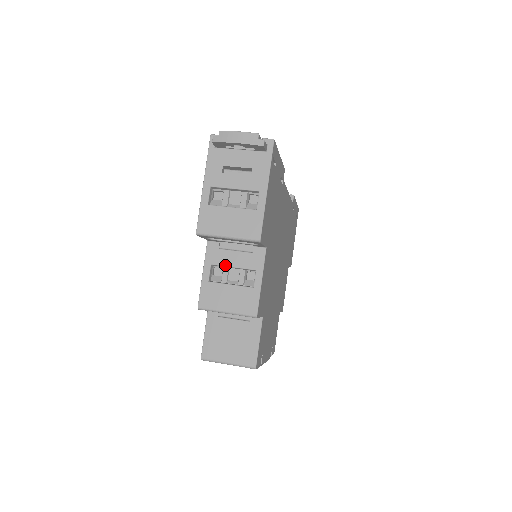
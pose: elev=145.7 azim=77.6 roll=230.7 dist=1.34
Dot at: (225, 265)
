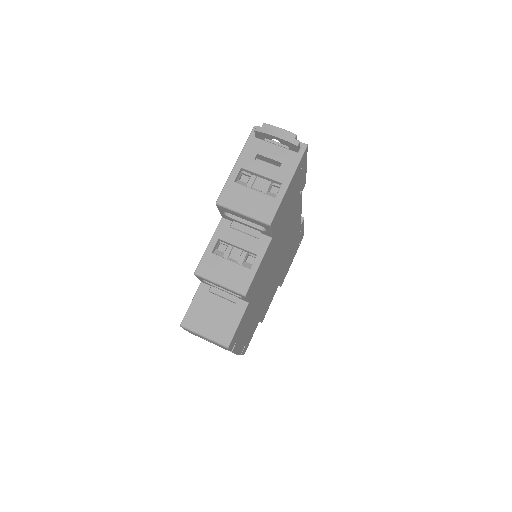
Dot at: (231, 242)
